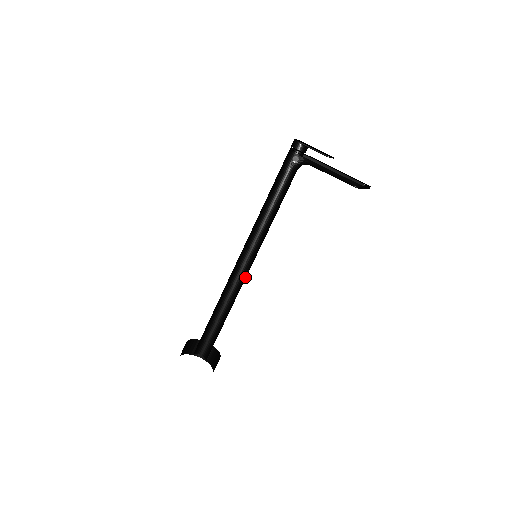
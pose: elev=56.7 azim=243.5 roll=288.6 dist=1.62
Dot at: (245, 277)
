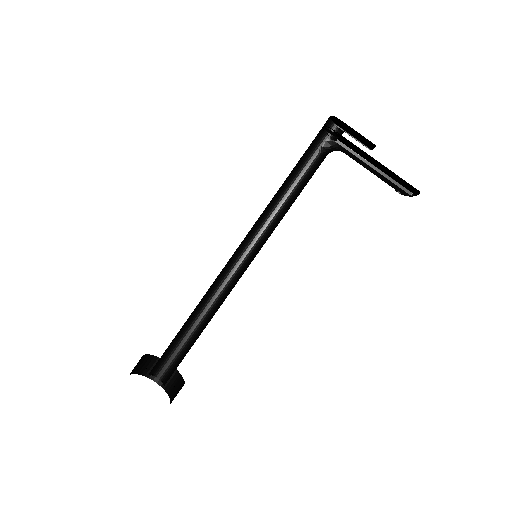
Dot at: occluded
